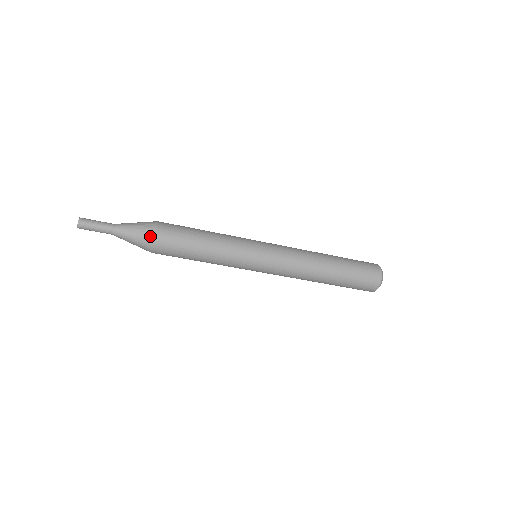
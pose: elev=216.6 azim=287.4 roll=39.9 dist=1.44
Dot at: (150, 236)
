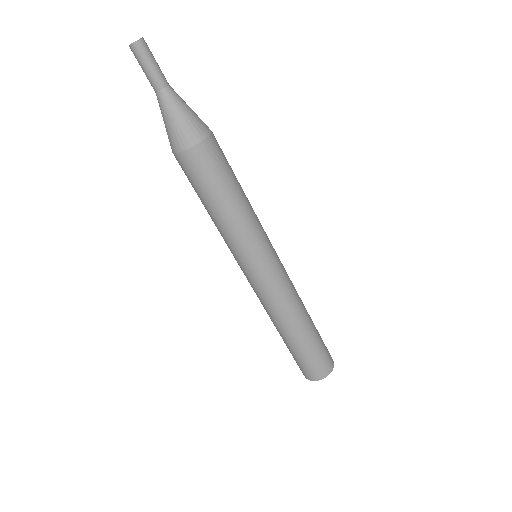
Dot at: (187, 141)
